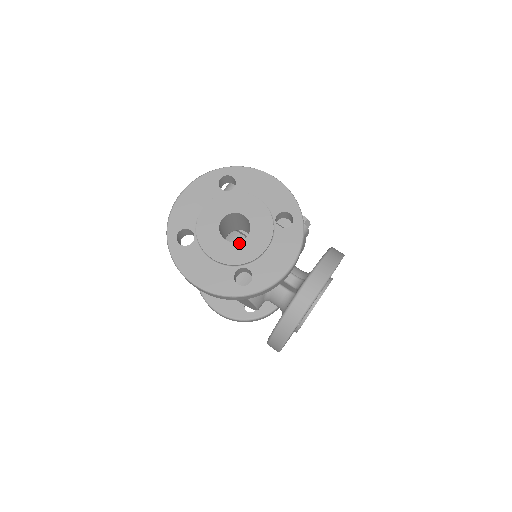
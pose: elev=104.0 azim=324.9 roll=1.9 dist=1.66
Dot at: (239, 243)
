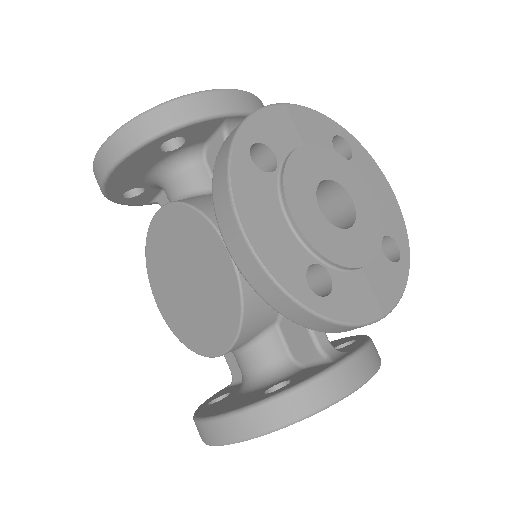
Dot at: occluded
